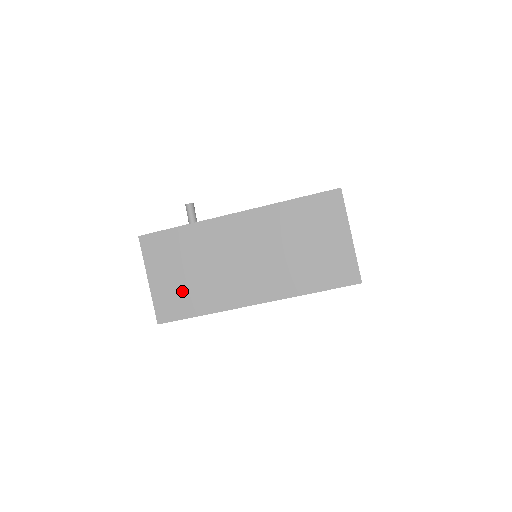
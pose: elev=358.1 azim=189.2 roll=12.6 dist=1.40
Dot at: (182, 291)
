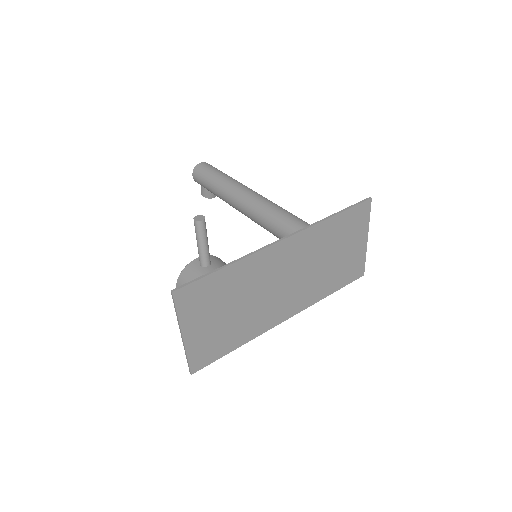
Dot at: (221, 333)
